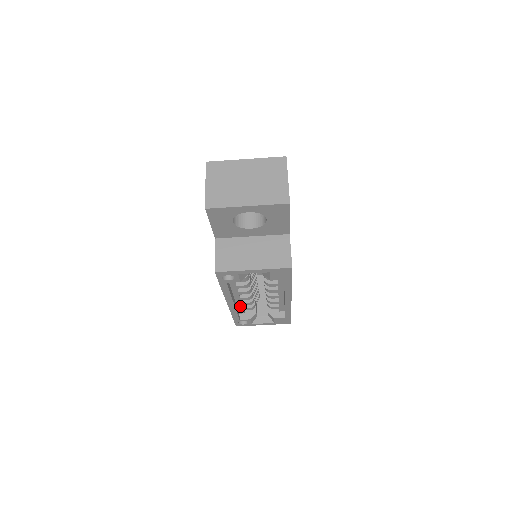
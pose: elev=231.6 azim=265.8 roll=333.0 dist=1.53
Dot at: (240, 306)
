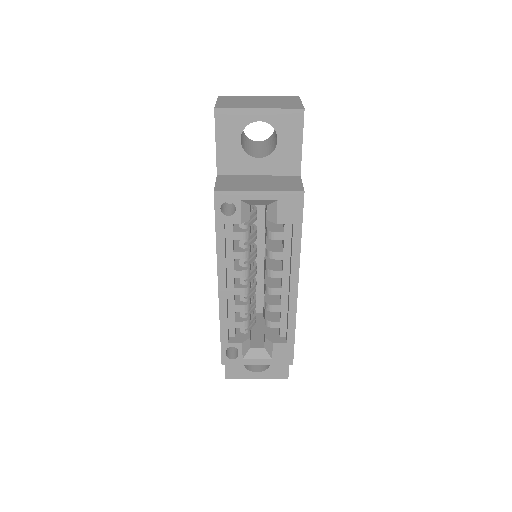
Dot at: (232, 314)
